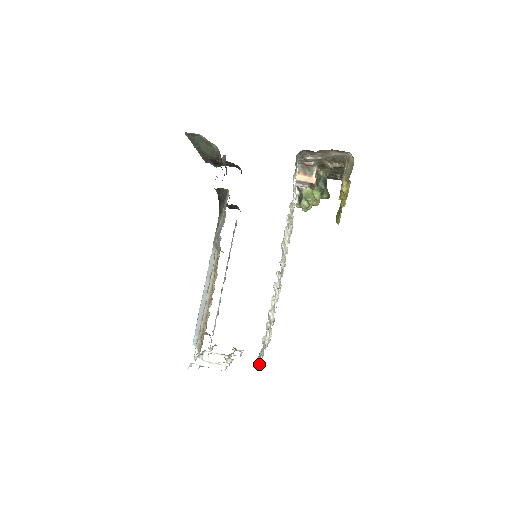
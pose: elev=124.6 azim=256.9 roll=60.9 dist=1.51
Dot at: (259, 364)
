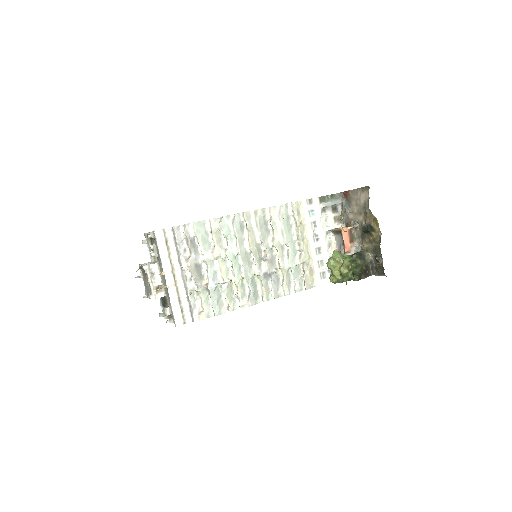
Dot at: (163, 272)
